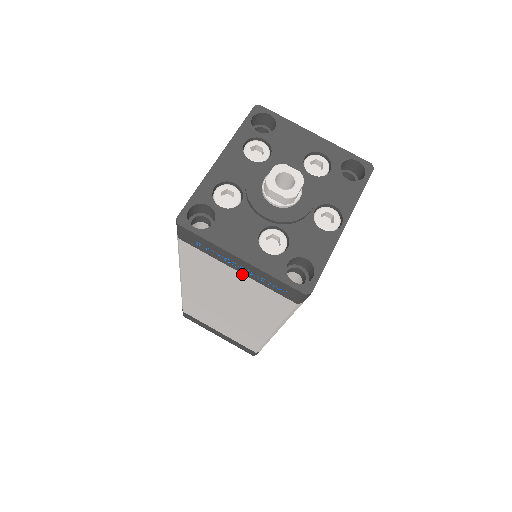
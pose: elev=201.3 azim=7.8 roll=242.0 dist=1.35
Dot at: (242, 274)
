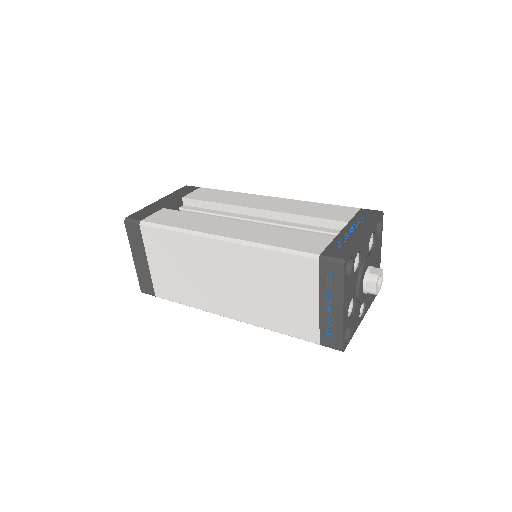
Dot at: (318, 307)
